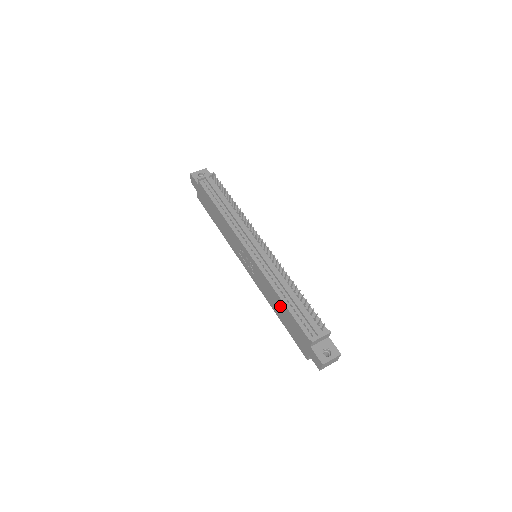
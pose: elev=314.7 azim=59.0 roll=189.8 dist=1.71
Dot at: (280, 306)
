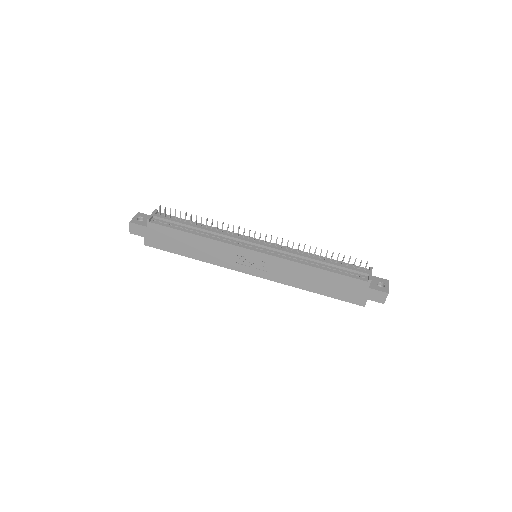
Dot at: (317, 277)
